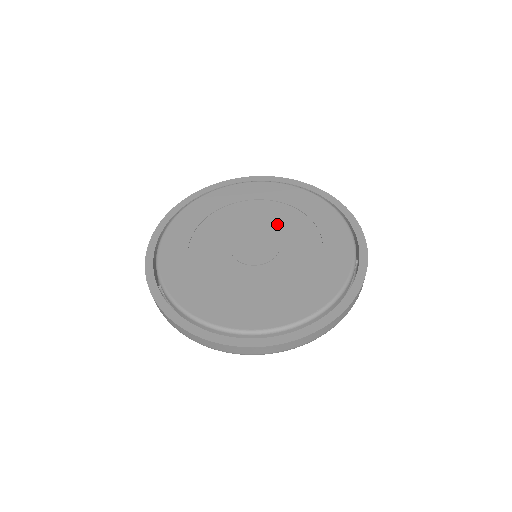
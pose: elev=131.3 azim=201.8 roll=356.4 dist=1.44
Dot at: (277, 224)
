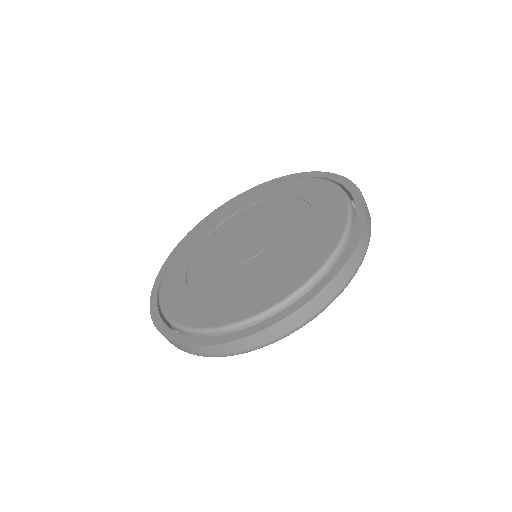
Dot at: (260, 218)
